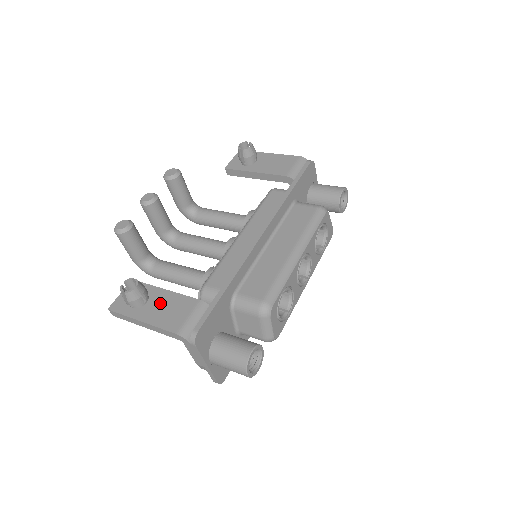
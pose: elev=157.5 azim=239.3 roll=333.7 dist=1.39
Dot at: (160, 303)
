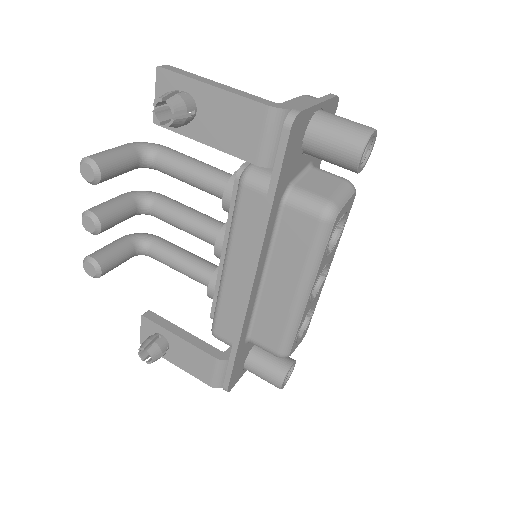
Dot at: (181, 351)
